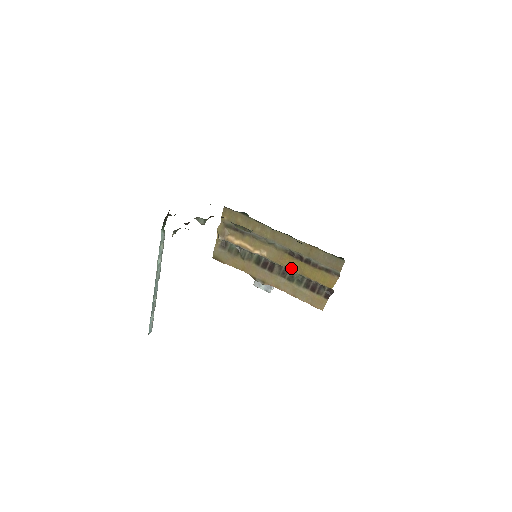
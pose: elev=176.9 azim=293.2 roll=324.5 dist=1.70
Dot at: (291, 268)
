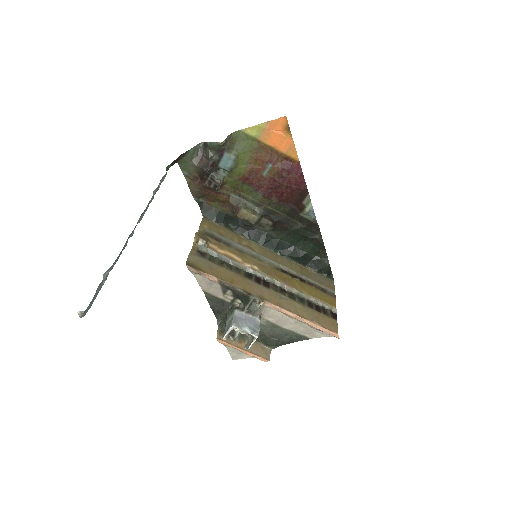
Dot at: (289, 284)
